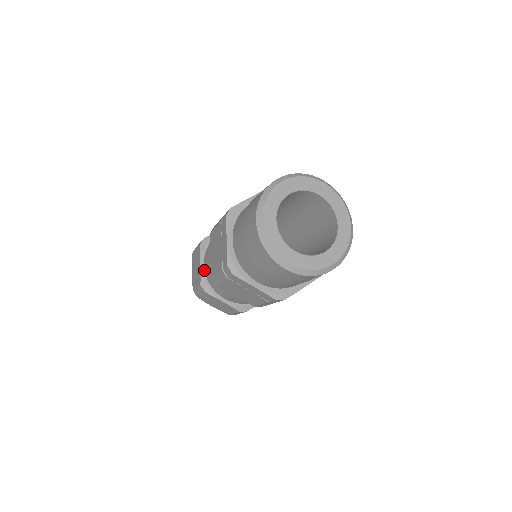
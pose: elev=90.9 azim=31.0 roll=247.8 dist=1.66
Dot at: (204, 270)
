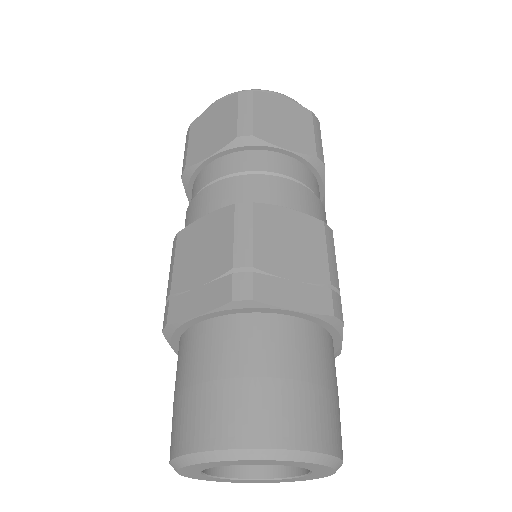
Dot at: (206, 165)
